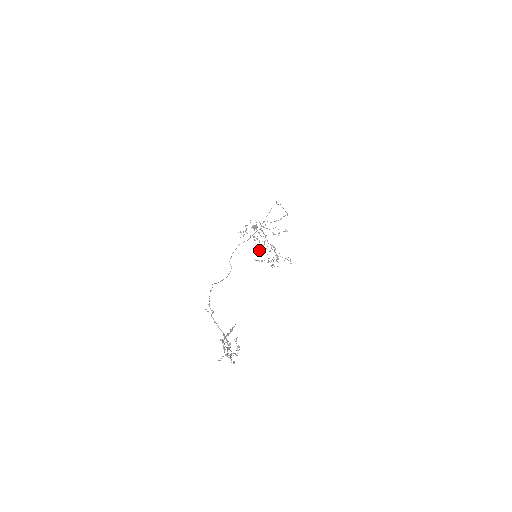
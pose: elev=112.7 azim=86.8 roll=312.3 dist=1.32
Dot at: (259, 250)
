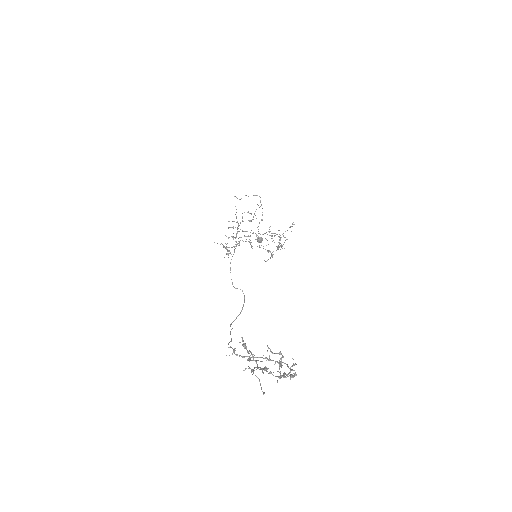
Dot at: occluded
